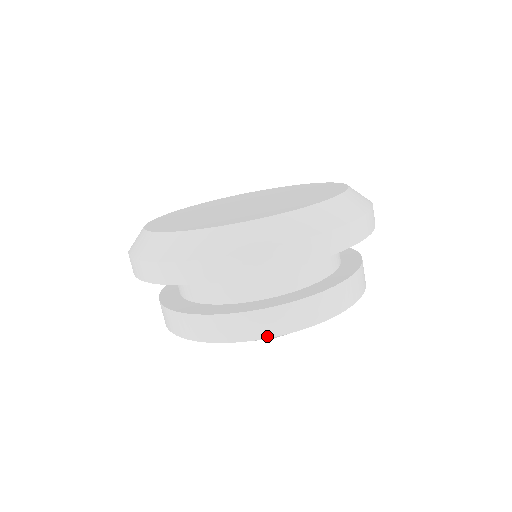
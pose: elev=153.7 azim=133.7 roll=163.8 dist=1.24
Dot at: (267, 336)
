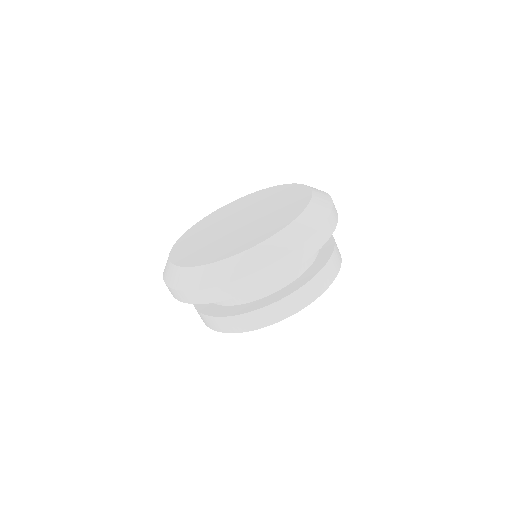
Dot at: (337, 274)
